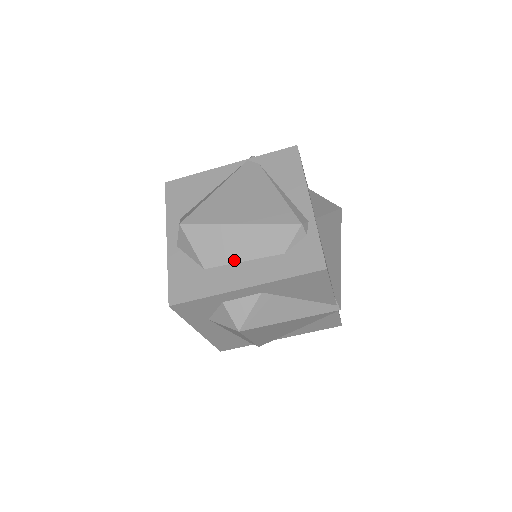
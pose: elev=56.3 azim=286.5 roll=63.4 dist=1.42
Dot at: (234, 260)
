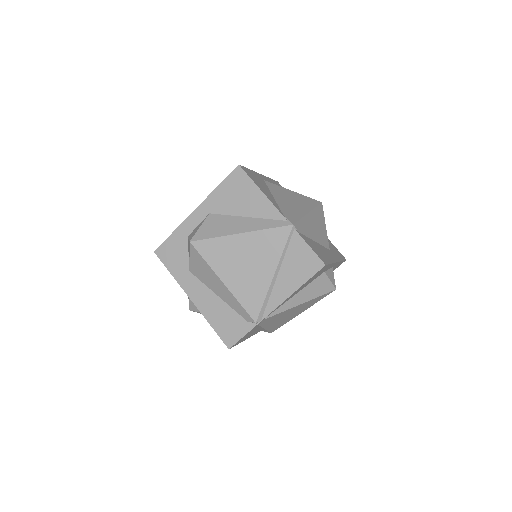
Dot at: occluded
